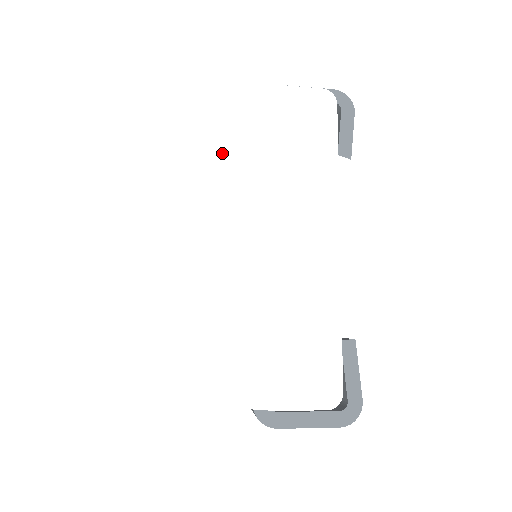
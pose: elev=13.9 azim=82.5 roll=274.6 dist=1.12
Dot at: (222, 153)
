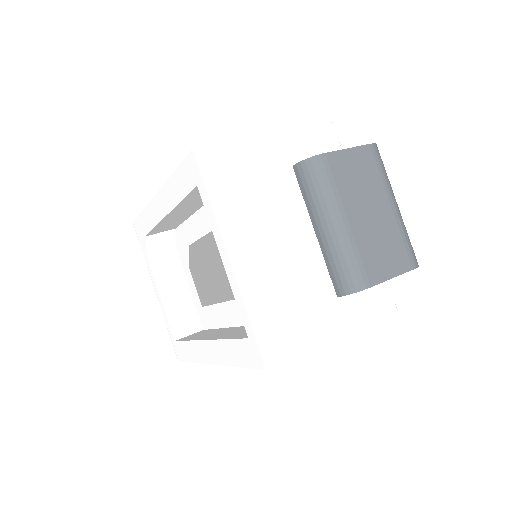
Dot at: occluded
